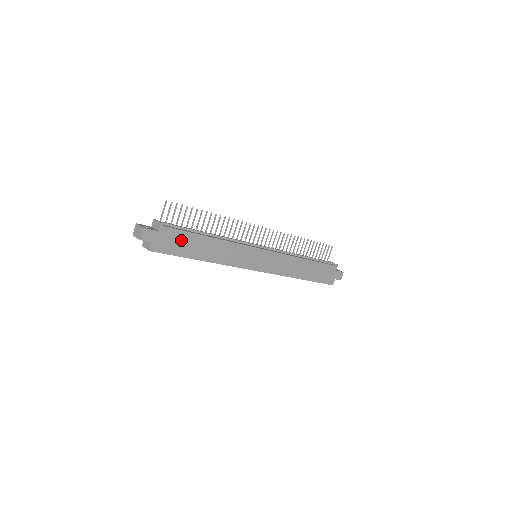
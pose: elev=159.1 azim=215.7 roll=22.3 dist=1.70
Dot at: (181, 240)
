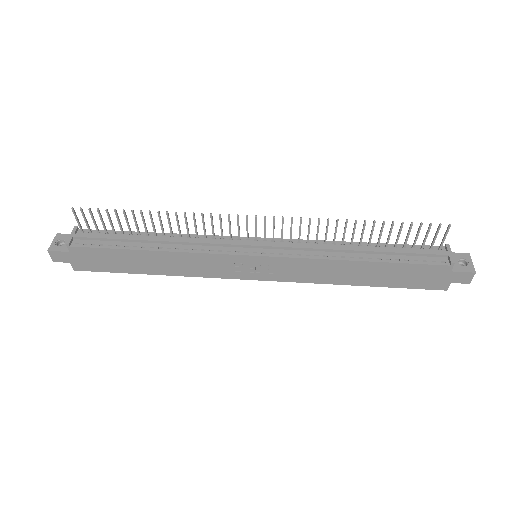
Dot at: (106, 257)
